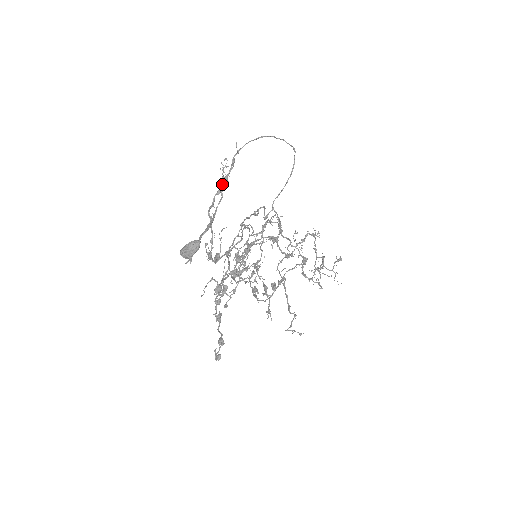
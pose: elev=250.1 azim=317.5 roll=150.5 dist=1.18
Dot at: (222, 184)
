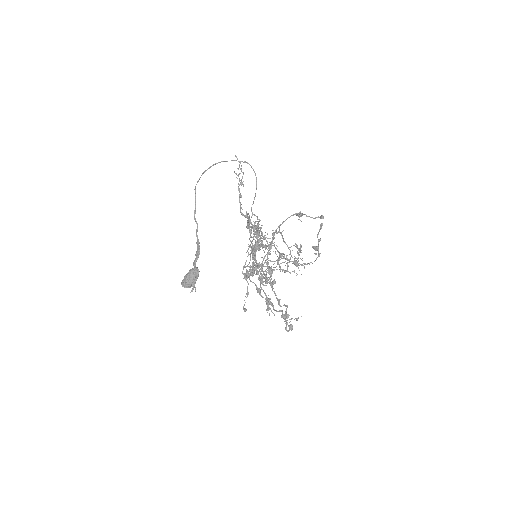
Dot at: (194, 214)
